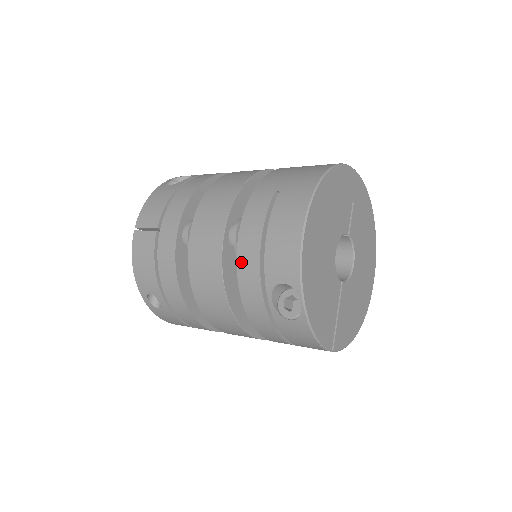
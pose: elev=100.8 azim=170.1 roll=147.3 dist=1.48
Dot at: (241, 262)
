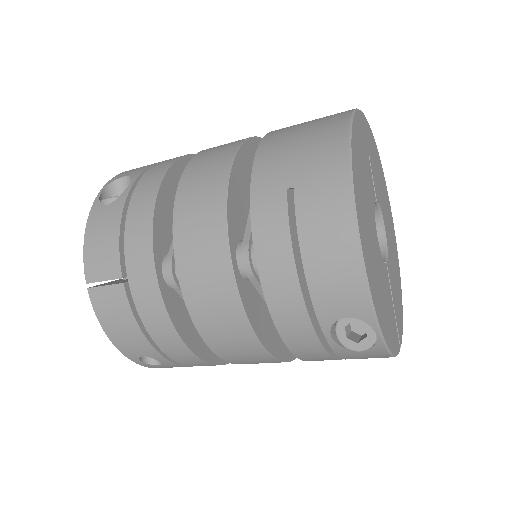
Dot at: (274, 303)
